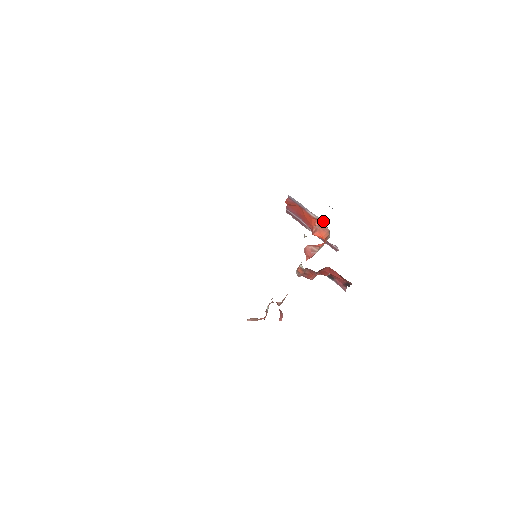
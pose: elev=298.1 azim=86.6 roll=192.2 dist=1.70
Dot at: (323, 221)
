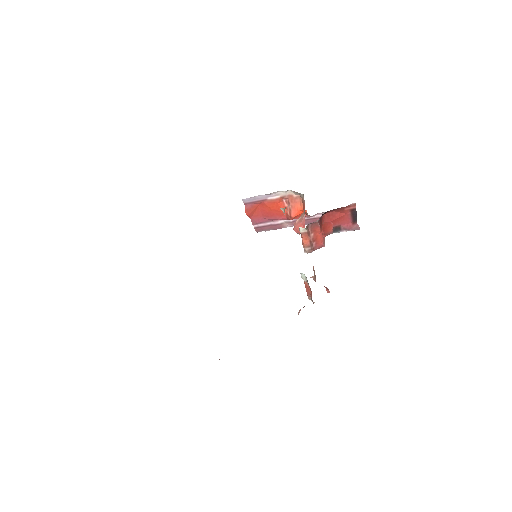
Dot at: (287, 192)
